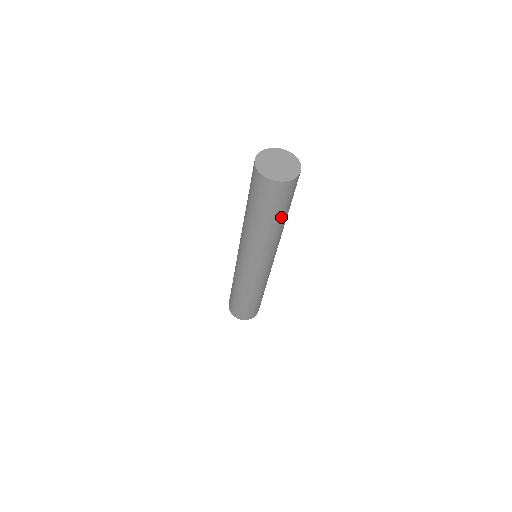
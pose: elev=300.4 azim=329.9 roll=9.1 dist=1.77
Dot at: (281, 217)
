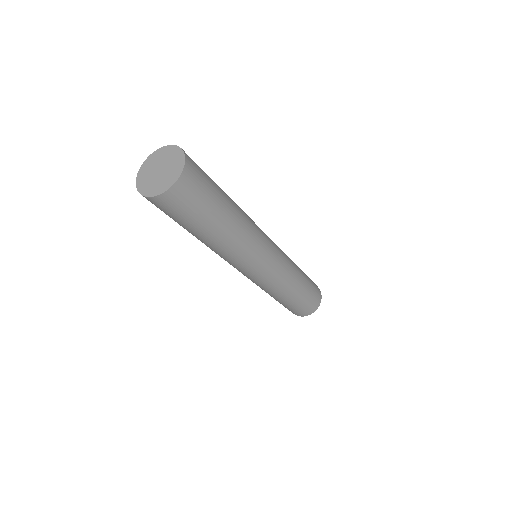
Dot at: (221, 212)
